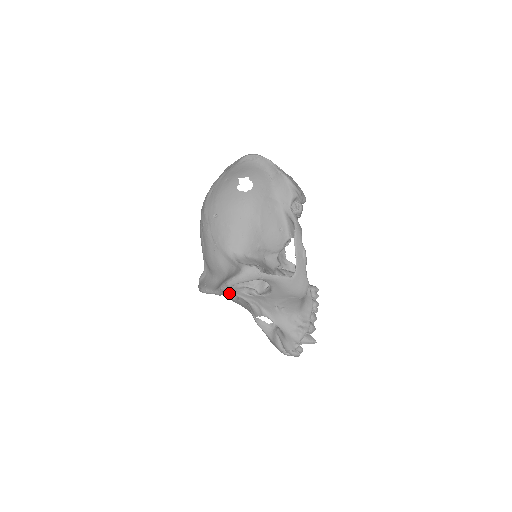
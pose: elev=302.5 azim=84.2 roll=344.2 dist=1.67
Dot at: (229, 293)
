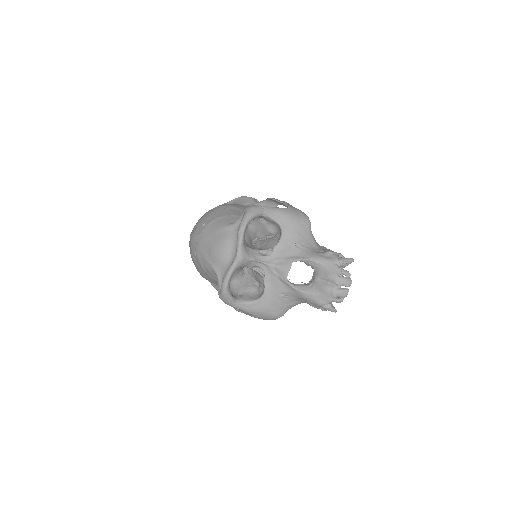
Dot at: (249, 256)
